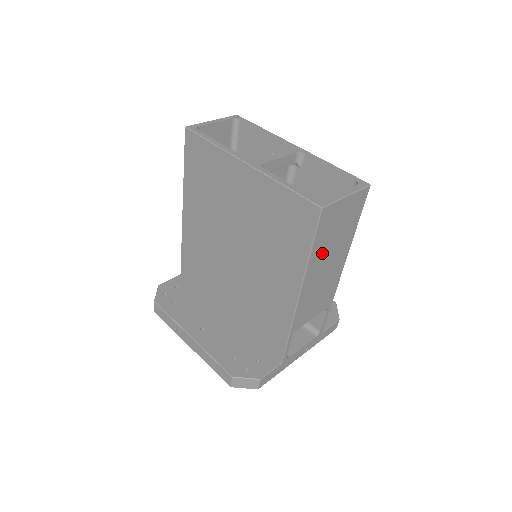
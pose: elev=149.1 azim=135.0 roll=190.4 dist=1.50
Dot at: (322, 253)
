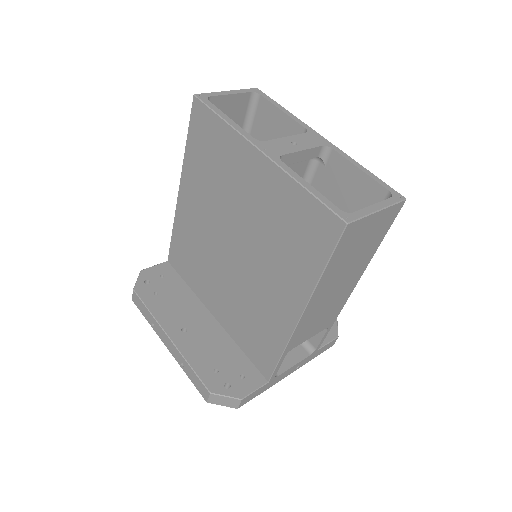
Dot at: (336, 272)
